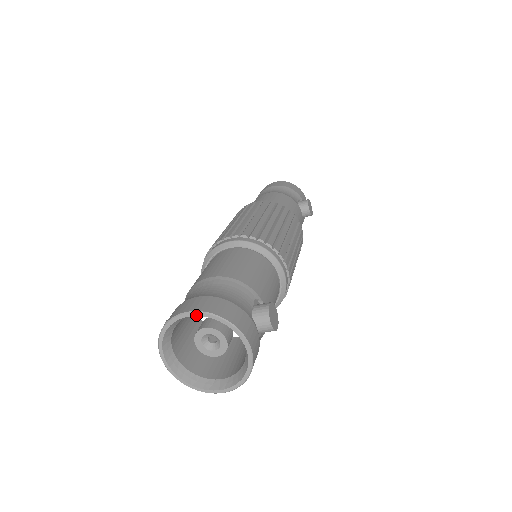
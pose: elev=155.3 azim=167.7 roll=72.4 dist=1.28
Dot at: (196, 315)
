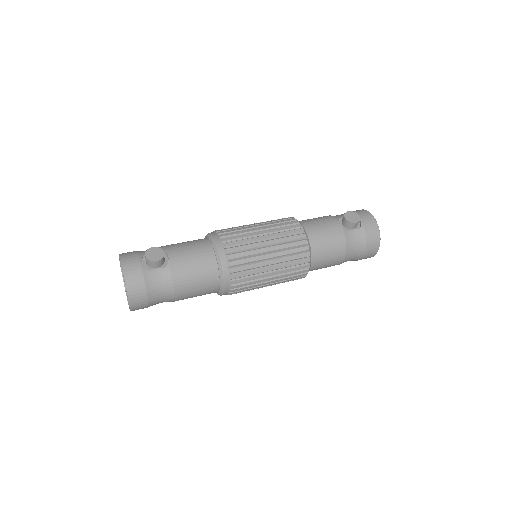
Dot at: (119, 260)
